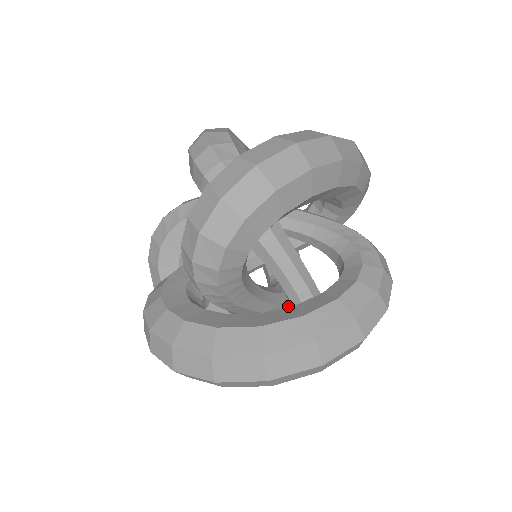
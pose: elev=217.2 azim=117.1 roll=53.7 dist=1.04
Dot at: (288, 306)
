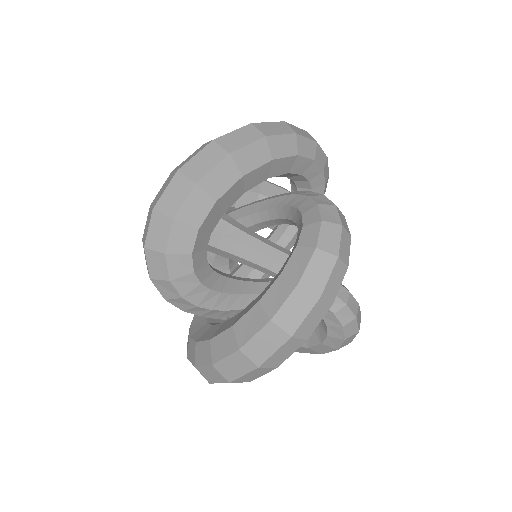
Dot at: occluded
